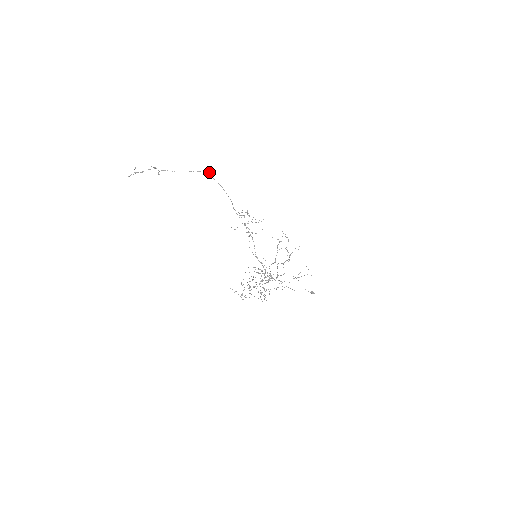
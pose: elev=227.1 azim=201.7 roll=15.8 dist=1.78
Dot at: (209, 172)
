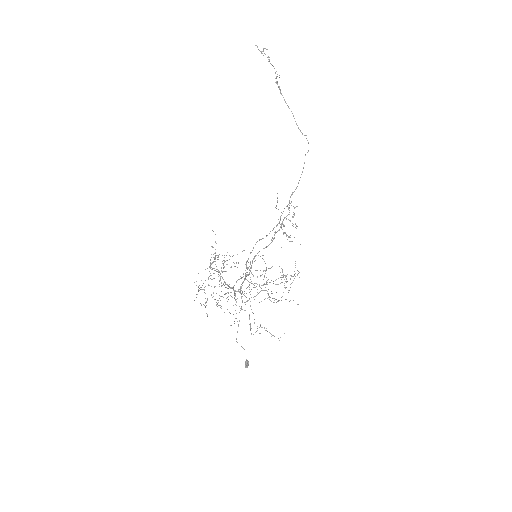
Dot at: occluded
